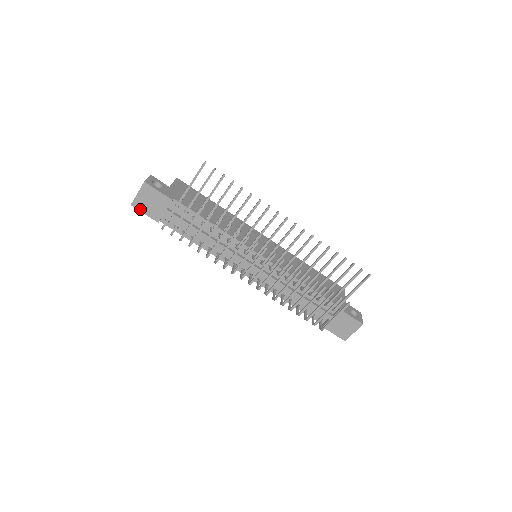
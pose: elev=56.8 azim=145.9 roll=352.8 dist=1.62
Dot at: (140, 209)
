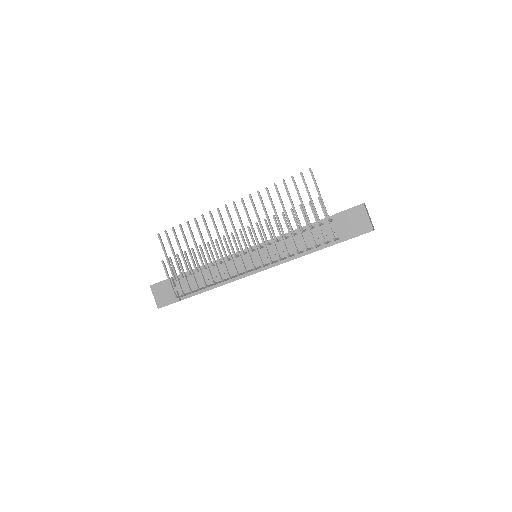
Dot at: (164, 305)
